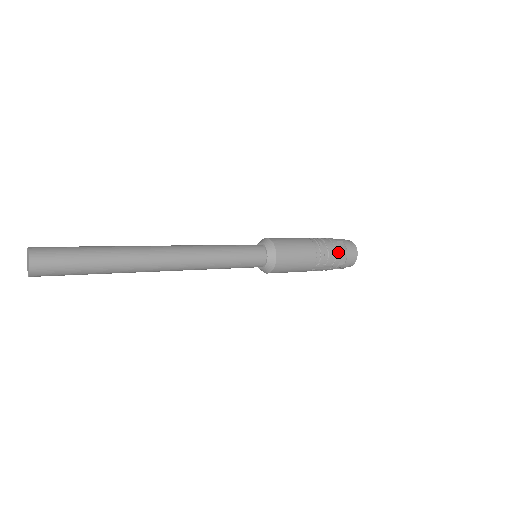
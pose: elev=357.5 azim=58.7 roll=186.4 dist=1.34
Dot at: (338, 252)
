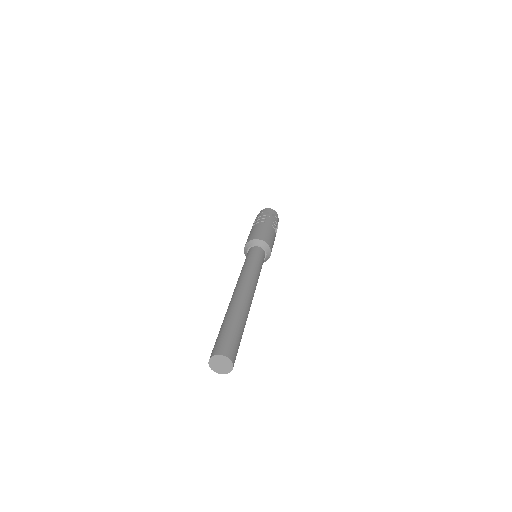
Dot at: occluded
